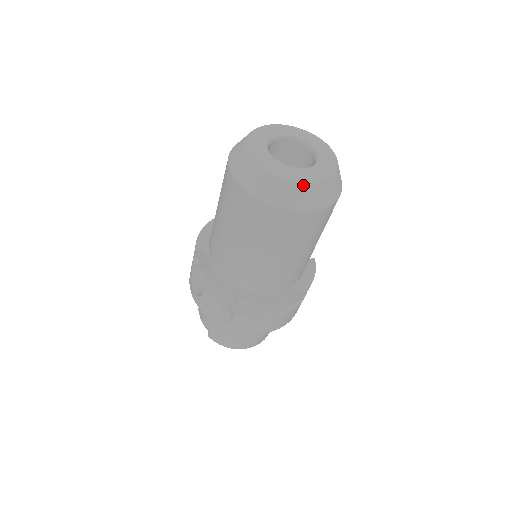
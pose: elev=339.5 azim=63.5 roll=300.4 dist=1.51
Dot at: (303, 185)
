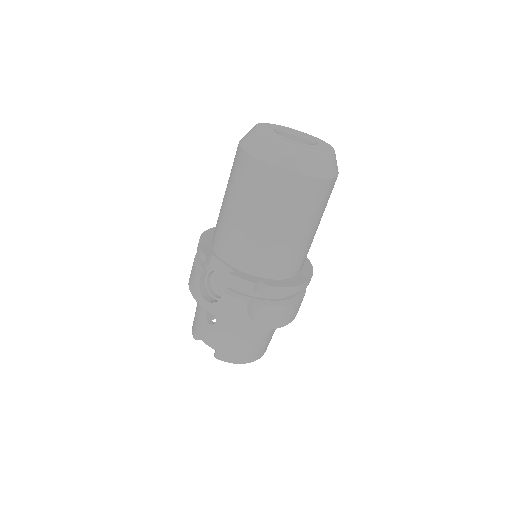
Dot at: (322, 154)
